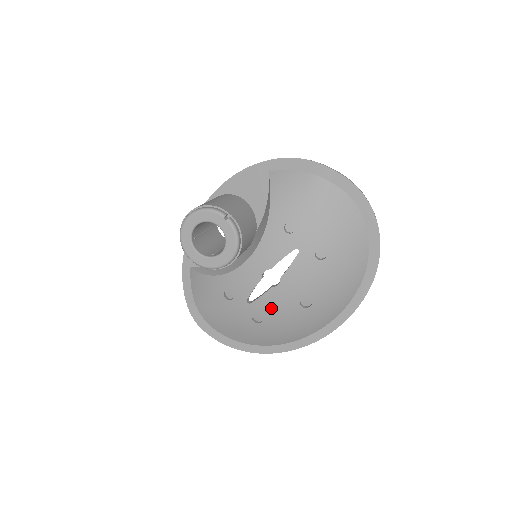
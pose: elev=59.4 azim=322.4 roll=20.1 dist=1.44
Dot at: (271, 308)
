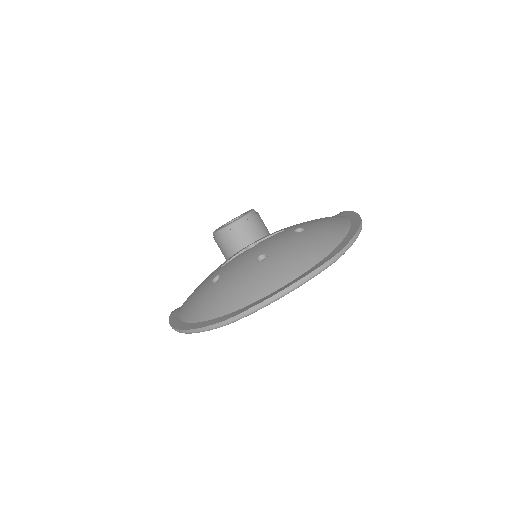
Dot at: (234, 265)
